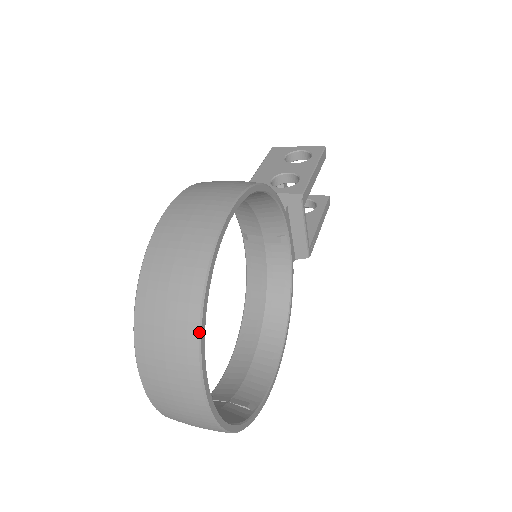
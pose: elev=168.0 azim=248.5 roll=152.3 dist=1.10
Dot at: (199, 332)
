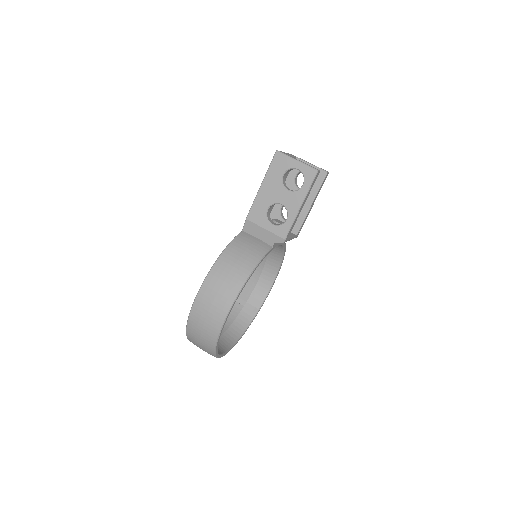
Dot at: occluded
